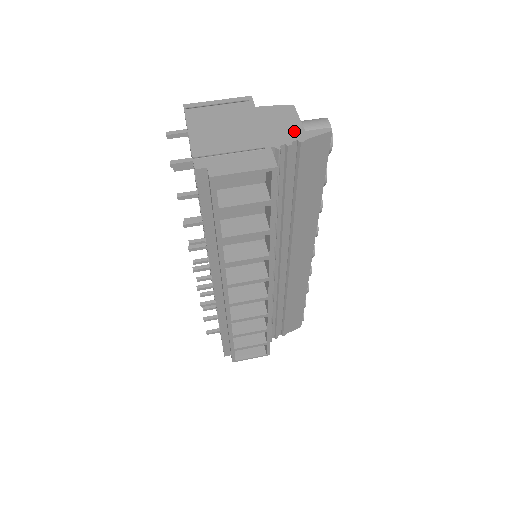
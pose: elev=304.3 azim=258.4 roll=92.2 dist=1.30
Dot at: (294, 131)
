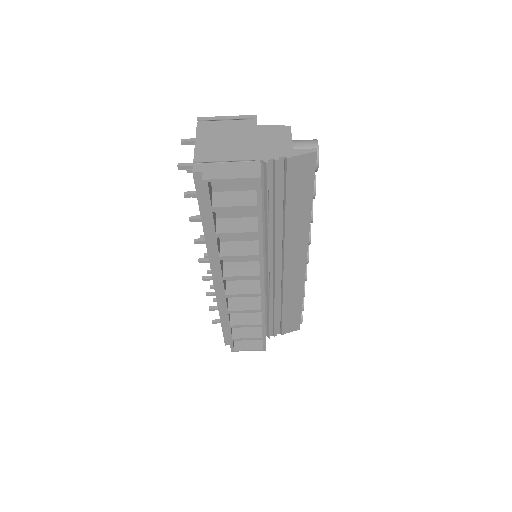
Dot at: (284, 148)
